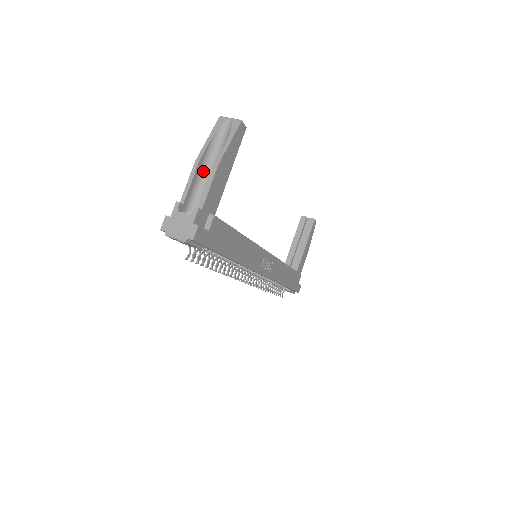
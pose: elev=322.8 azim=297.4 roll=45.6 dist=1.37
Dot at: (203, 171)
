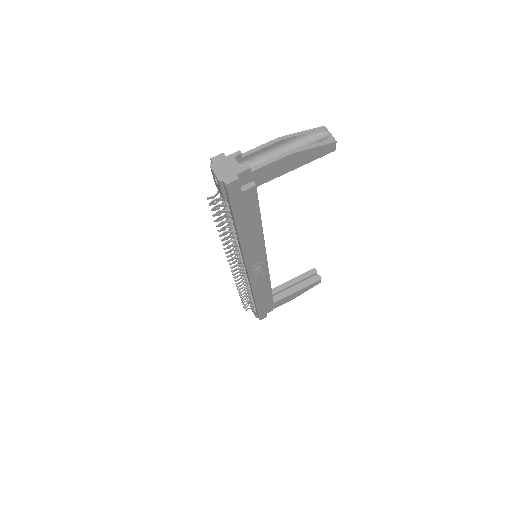
Dot at: (278, 150)
